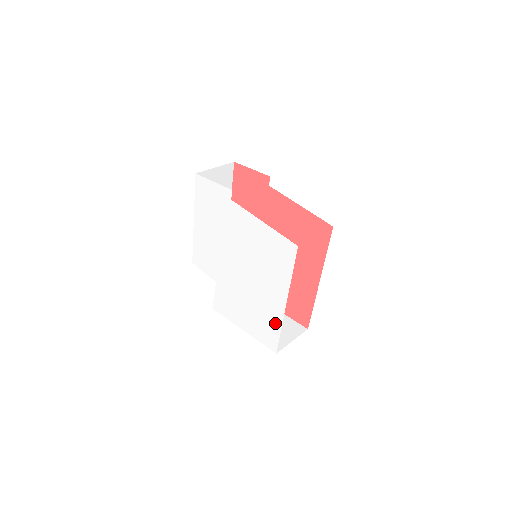
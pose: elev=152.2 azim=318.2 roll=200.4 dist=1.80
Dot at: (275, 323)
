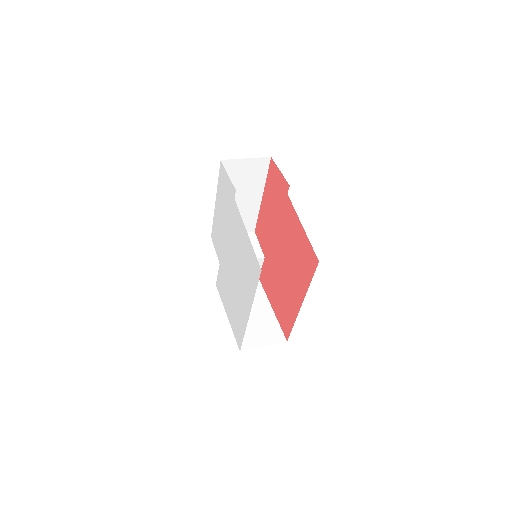
Dot at: (242, 326)
